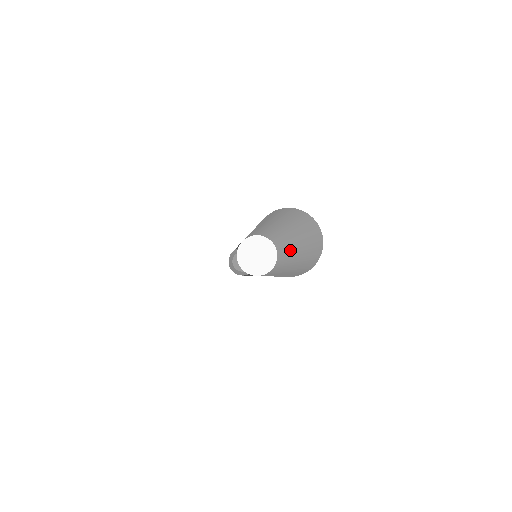
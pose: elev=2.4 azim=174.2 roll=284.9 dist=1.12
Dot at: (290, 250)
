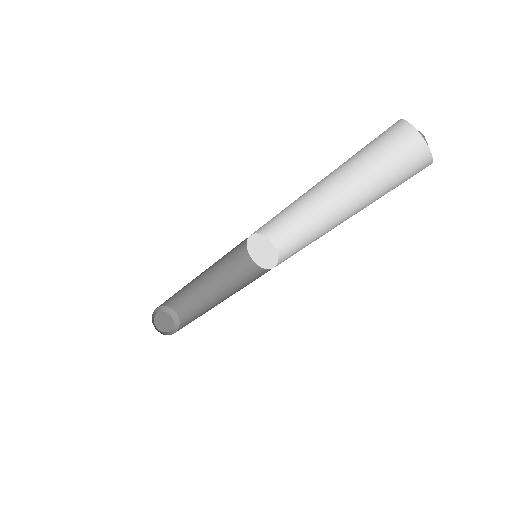
Dot at: (322, 206)
